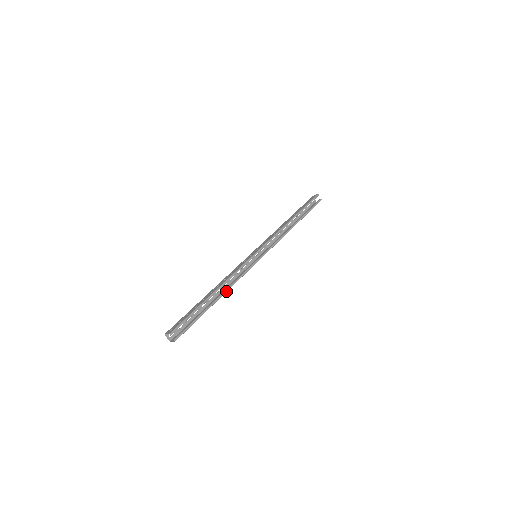
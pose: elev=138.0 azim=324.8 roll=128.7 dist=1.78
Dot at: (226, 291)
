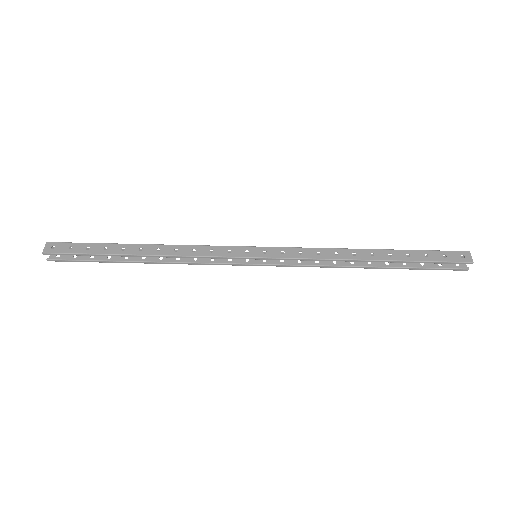
Dot at: (162, 263)
